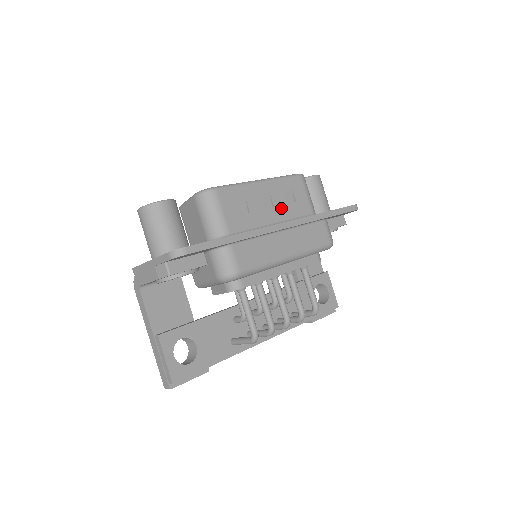
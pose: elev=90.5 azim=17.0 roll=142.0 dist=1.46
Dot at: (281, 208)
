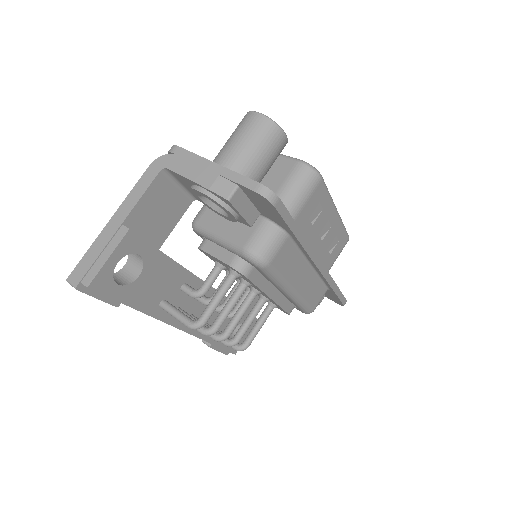
Dot at: (323, 247)
